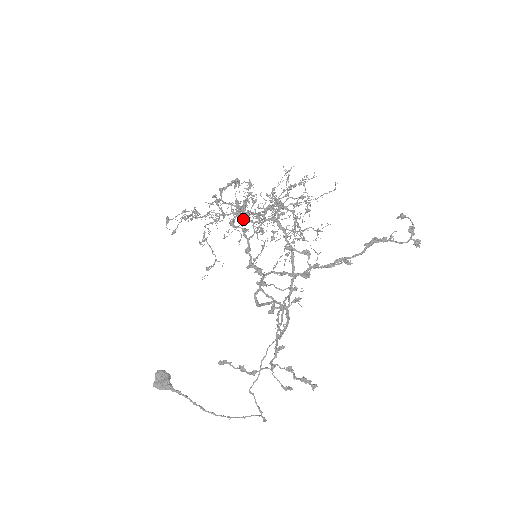
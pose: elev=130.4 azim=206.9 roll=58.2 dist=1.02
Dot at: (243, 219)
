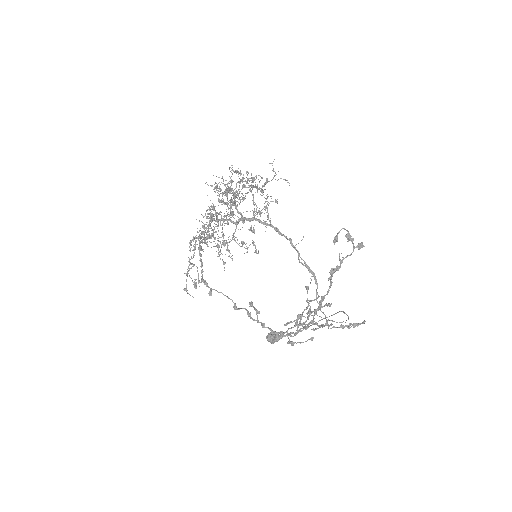
Dot at: (222, 236)
